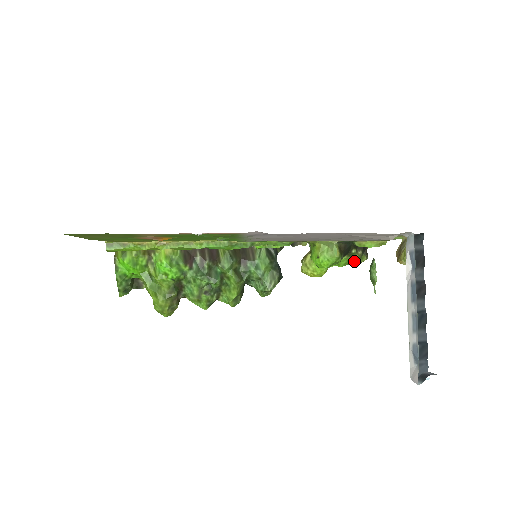
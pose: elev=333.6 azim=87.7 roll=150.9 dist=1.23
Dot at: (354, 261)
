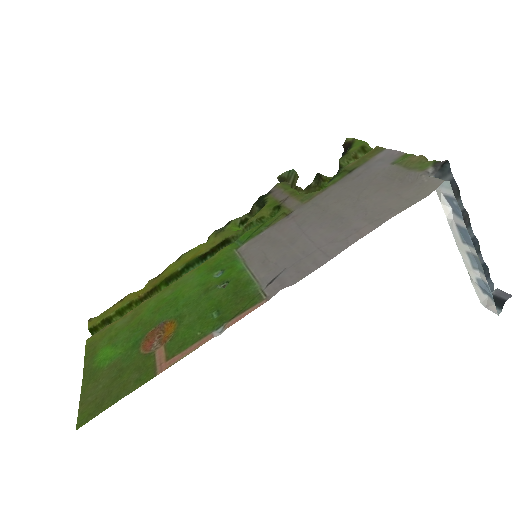
Dot at: occluded
